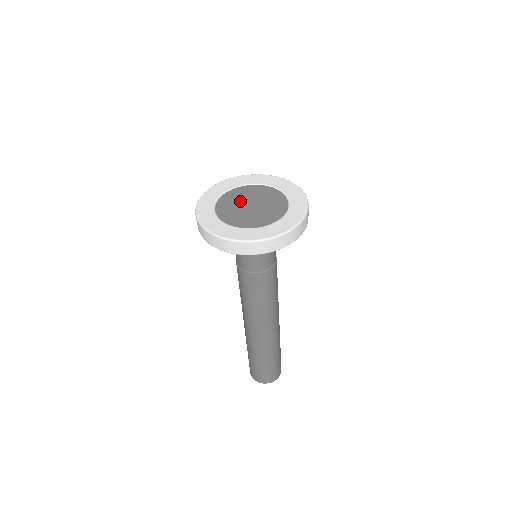
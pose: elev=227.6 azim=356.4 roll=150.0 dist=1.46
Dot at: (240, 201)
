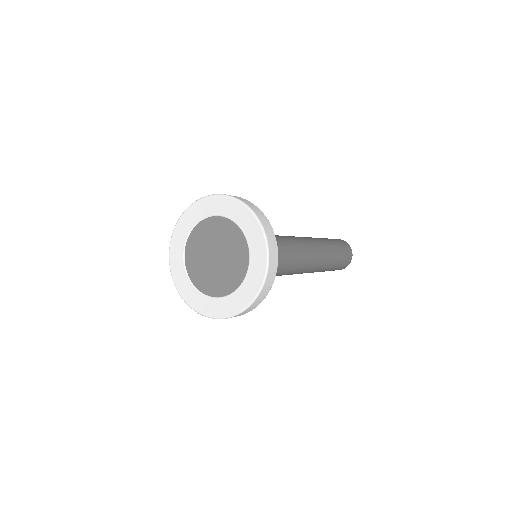
Dot at: (205, 247)
